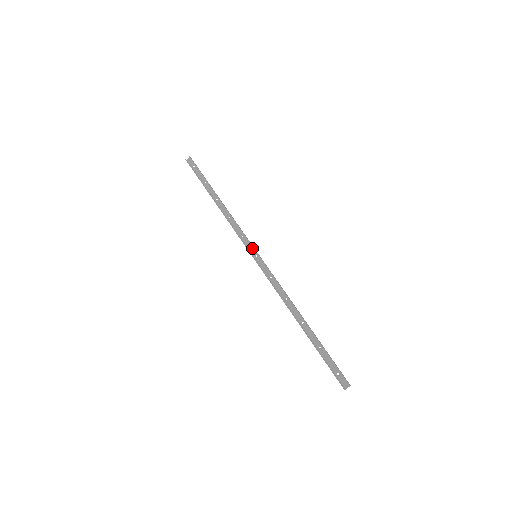
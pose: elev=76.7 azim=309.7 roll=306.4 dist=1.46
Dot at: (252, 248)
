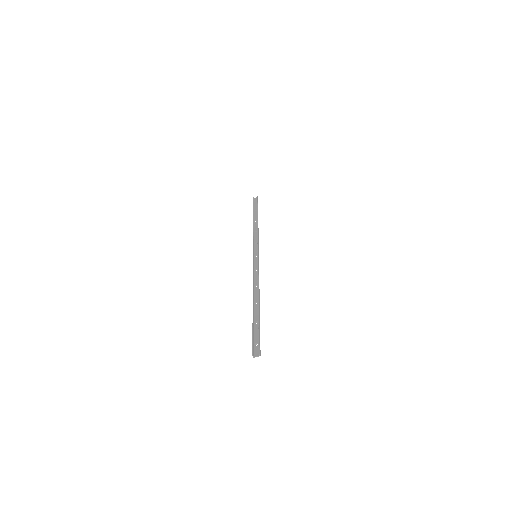
Dot at: (257, 251)
